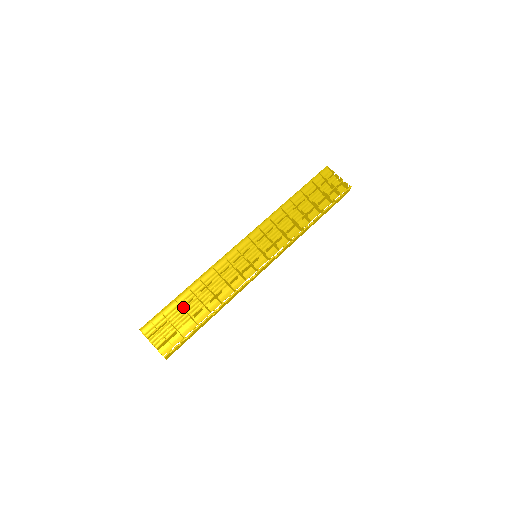
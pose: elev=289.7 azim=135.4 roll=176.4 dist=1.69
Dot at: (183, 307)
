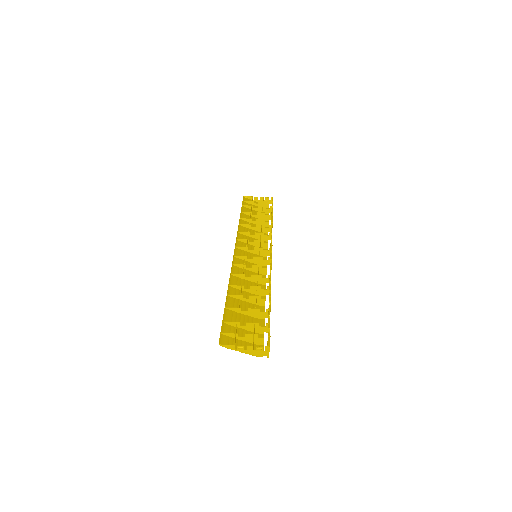
Dot at: (238, 312)
